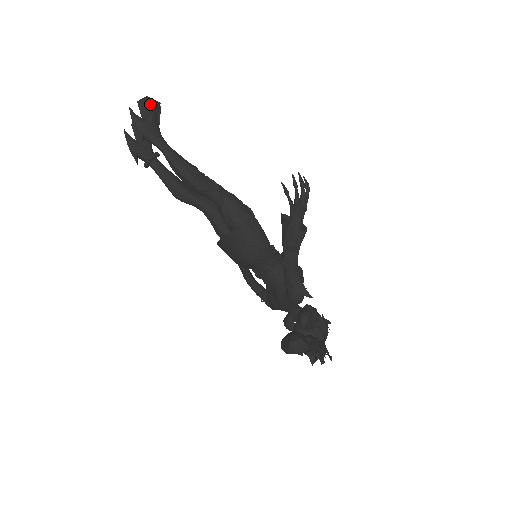
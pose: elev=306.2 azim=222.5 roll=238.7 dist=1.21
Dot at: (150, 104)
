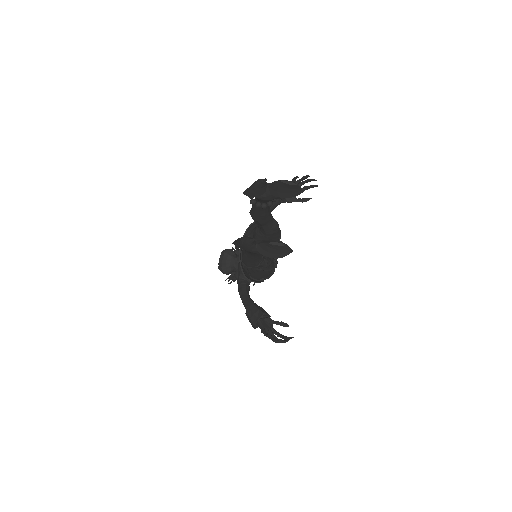
Dot at: (277, 253)
